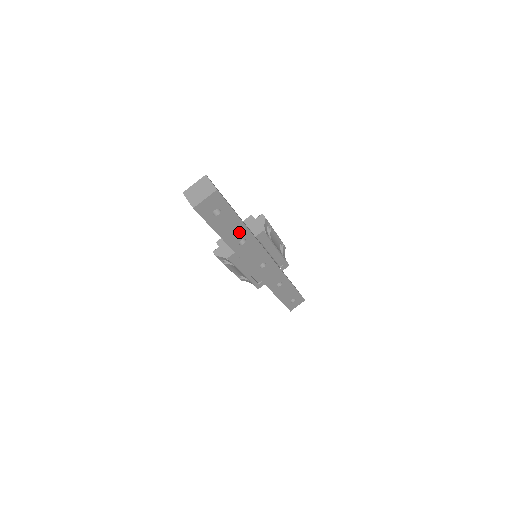
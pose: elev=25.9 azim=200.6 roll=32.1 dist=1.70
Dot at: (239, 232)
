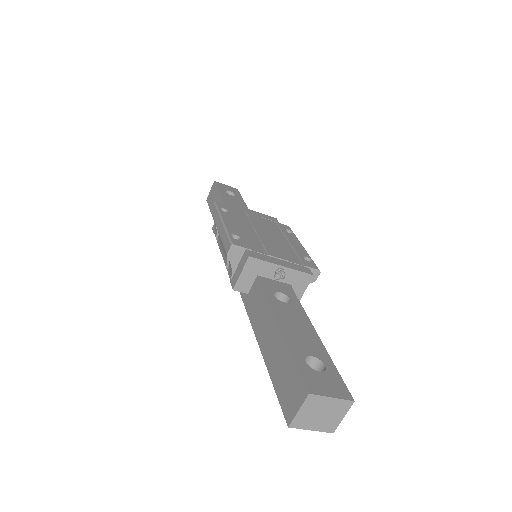
Dot at: occluded
